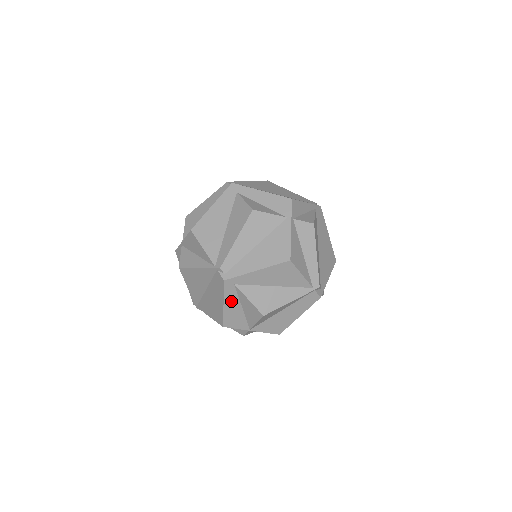
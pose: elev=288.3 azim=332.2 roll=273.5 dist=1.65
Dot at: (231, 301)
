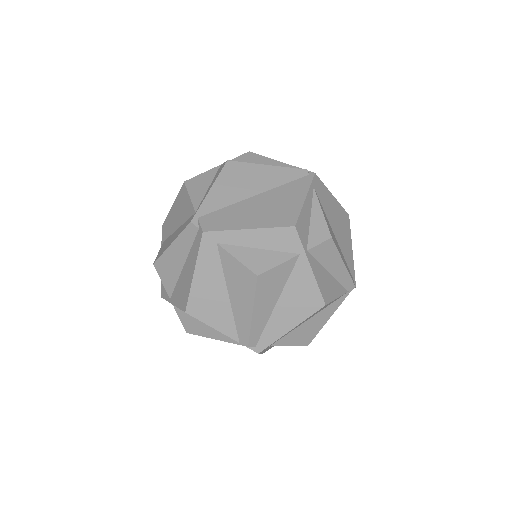
Dot at: occluded
